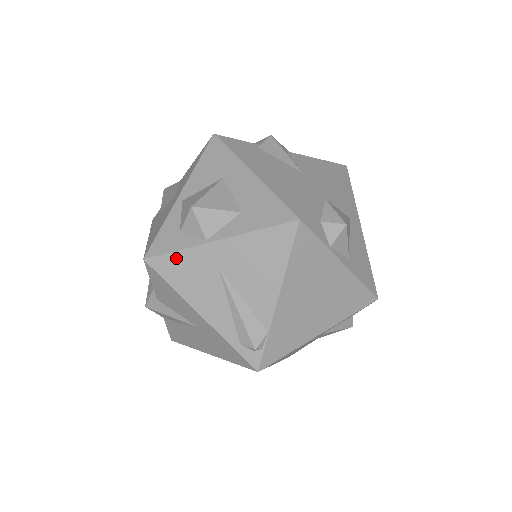
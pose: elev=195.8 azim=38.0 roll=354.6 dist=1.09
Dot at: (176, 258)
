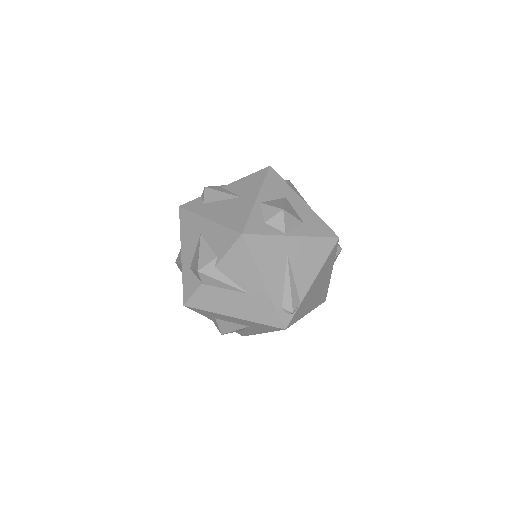
Dot at: (264, 240)
